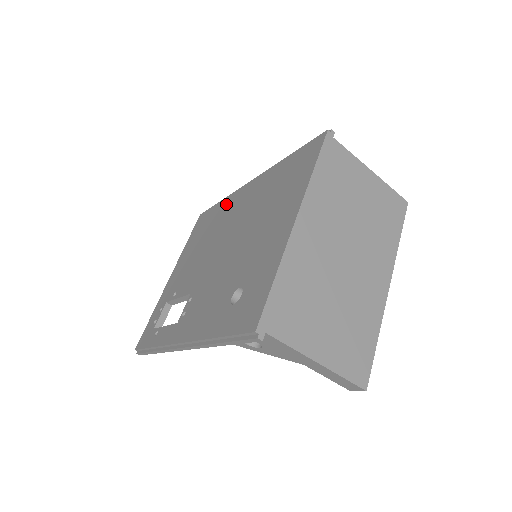
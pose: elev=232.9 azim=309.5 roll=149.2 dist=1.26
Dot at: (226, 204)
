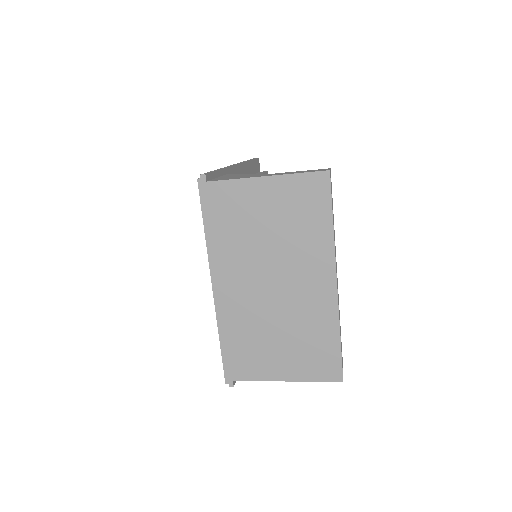
Dot at: occluded
